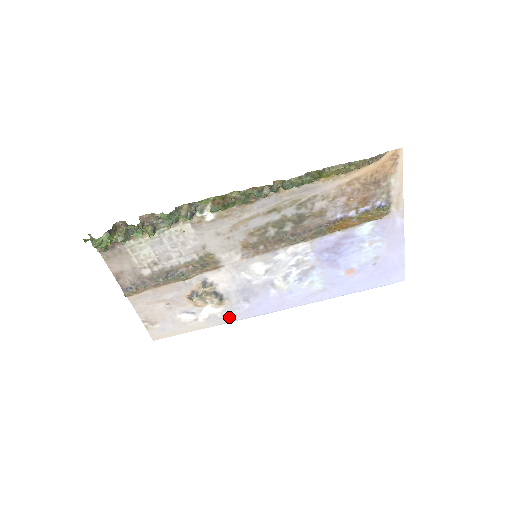
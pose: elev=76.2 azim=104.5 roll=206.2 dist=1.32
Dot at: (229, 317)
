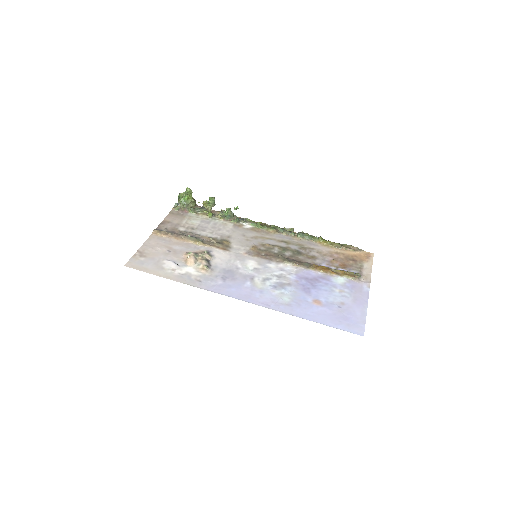
Dot at: (198, 283)
